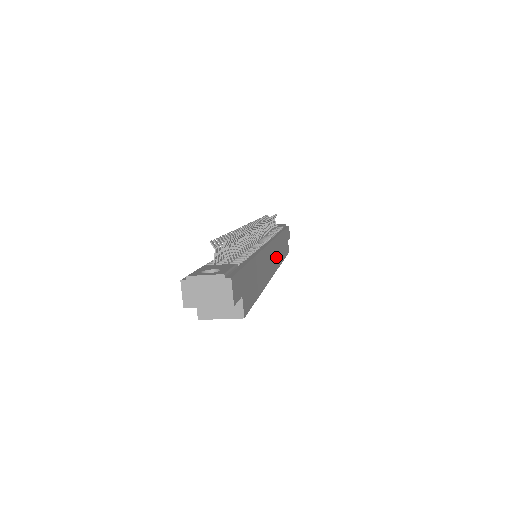
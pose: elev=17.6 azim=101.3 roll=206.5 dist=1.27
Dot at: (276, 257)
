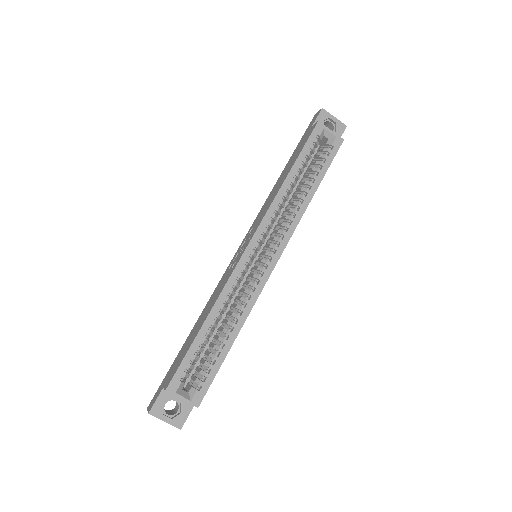
Dot at: occluded
